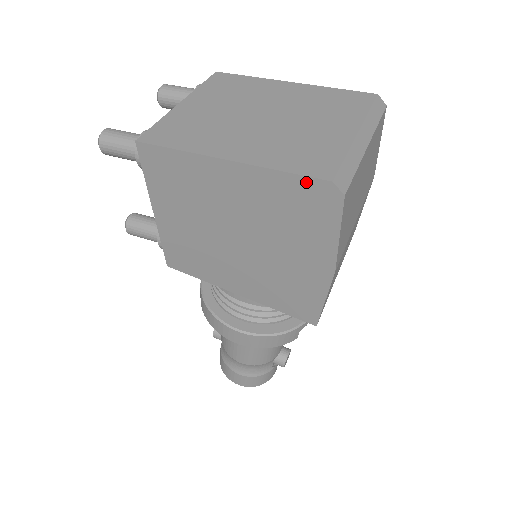
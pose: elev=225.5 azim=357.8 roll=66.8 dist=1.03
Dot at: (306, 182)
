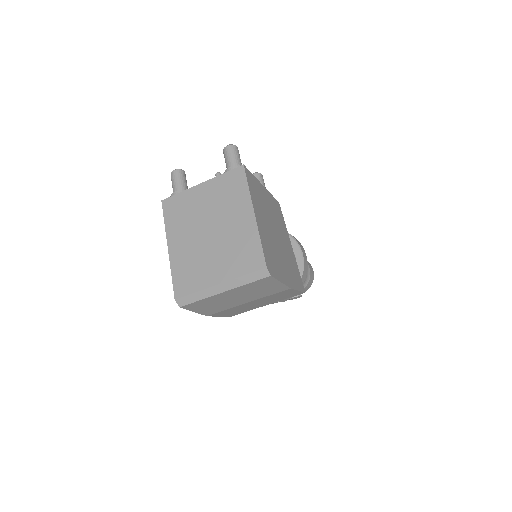
Dot at: (175, 288)
